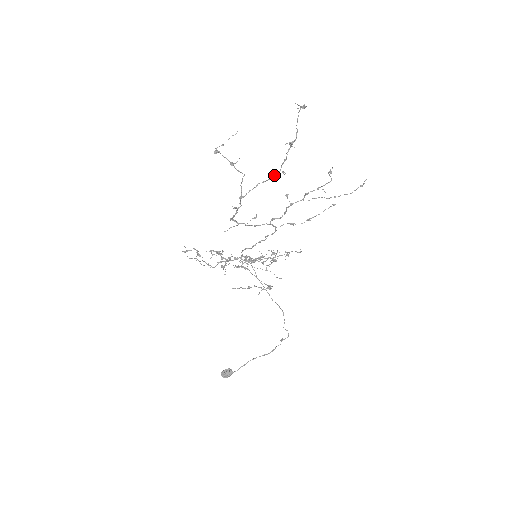
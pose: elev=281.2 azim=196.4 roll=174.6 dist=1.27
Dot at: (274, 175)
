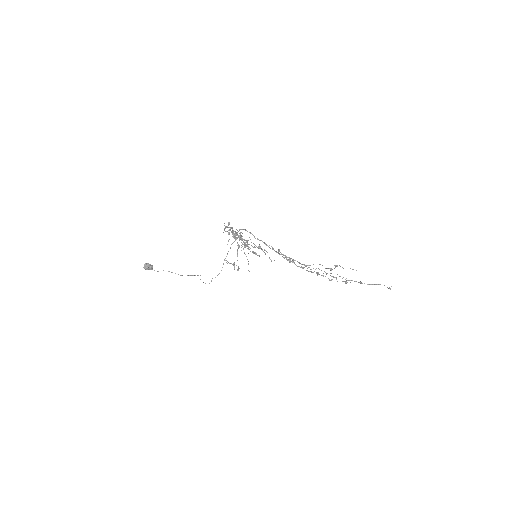
Dot at: (332, 276)
